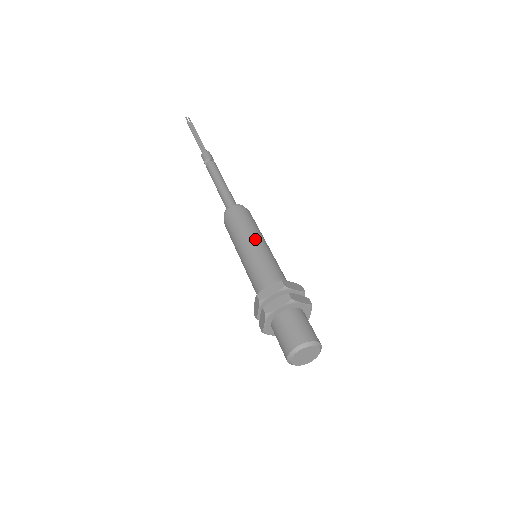
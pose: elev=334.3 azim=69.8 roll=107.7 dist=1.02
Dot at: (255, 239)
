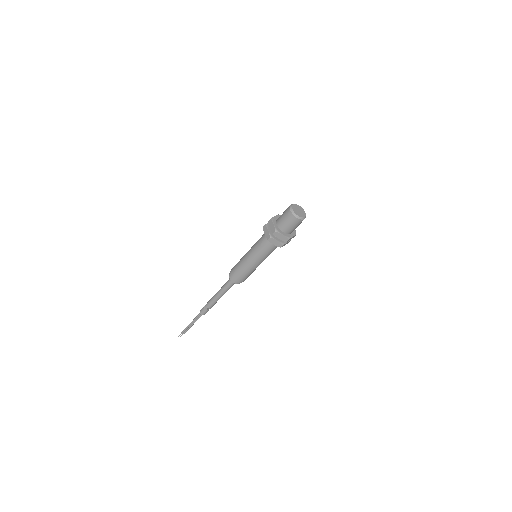
Dot at: occluded
